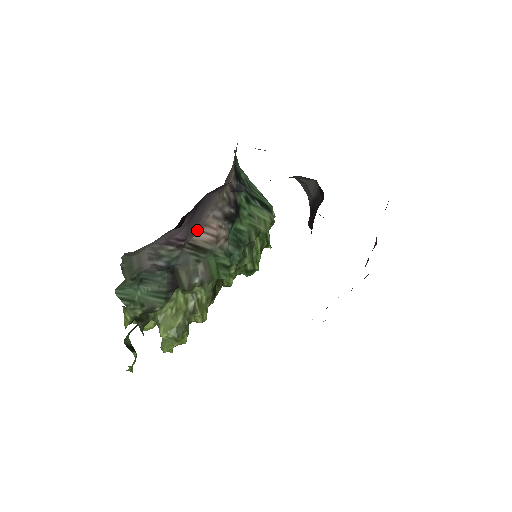
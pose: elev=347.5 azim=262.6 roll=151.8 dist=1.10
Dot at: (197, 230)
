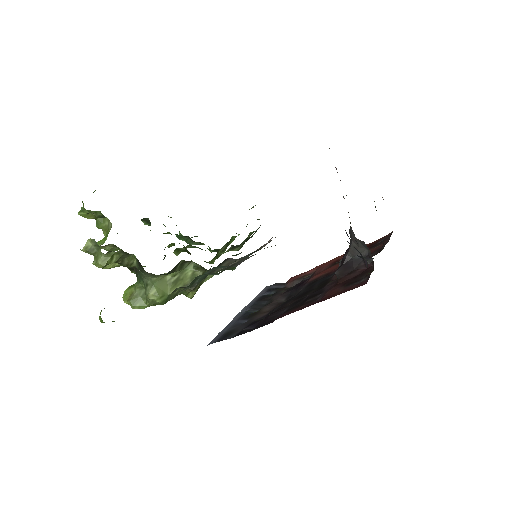
Dot at: occluded
